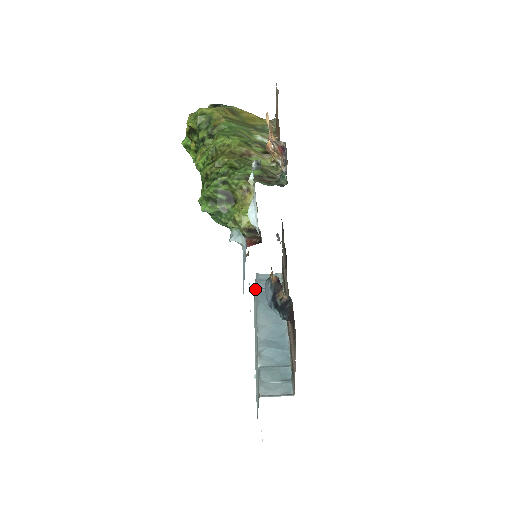
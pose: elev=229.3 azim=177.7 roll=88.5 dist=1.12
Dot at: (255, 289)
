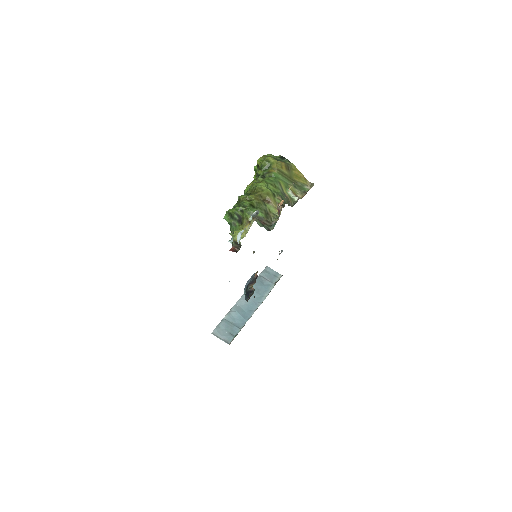
Dot at: occluded
